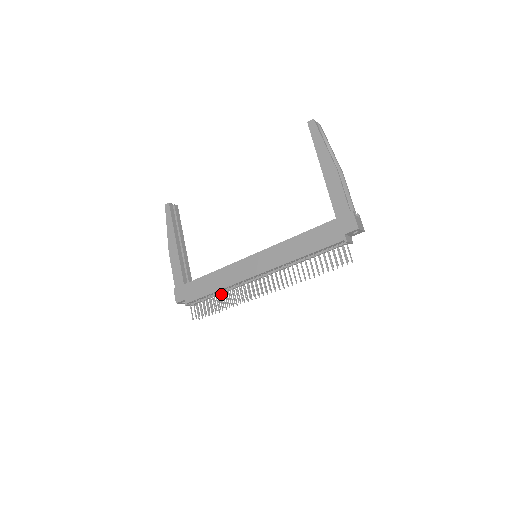
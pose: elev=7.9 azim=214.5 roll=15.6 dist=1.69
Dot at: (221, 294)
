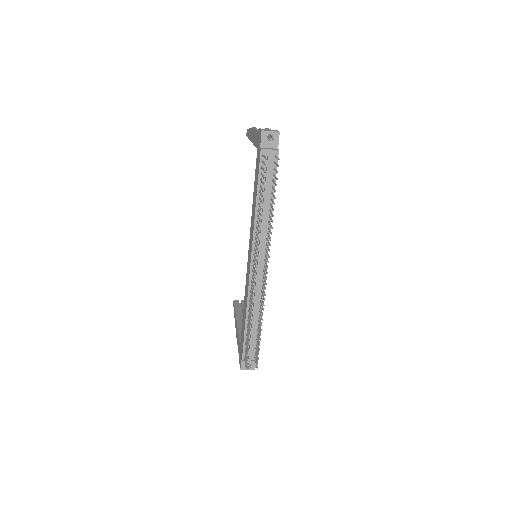
Dot at: (248, 317)
